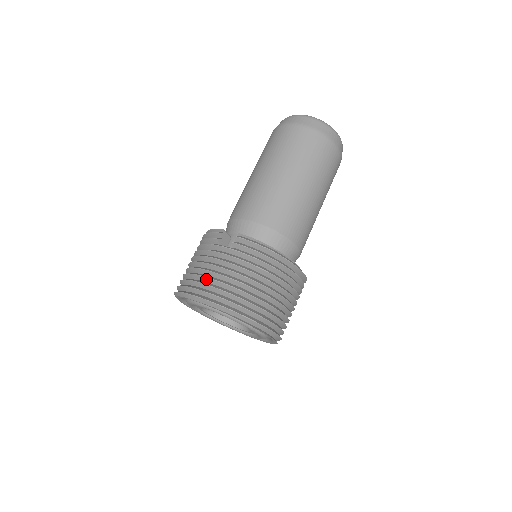
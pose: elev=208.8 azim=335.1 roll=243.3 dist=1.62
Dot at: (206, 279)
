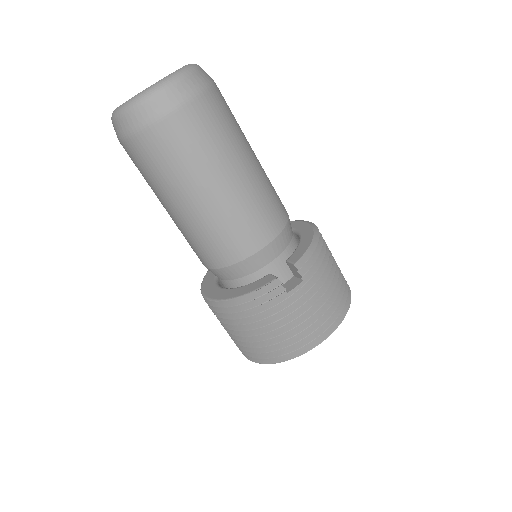
Dot at: (316, 321)
